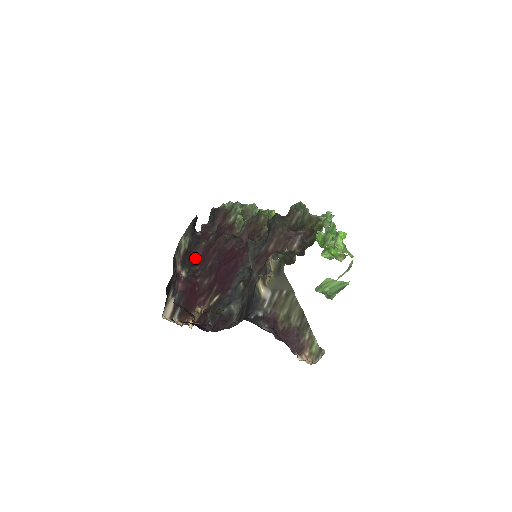
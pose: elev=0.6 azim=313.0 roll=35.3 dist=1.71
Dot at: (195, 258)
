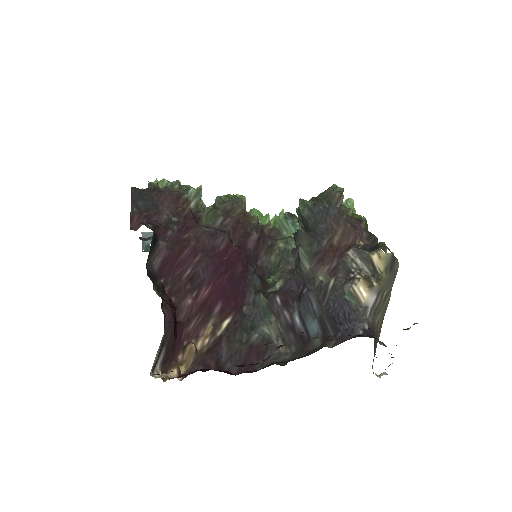
Dot at: (151, 266)
